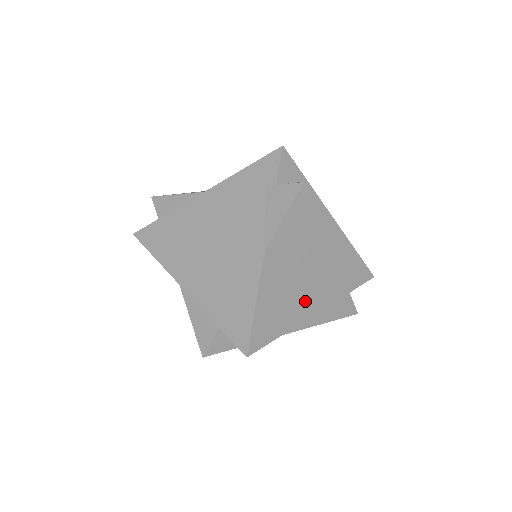
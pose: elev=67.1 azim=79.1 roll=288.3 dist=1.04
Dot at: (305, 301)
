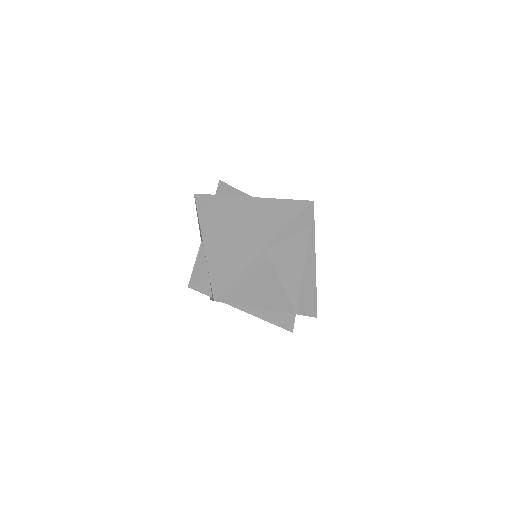
Dot at: (267, 297)
